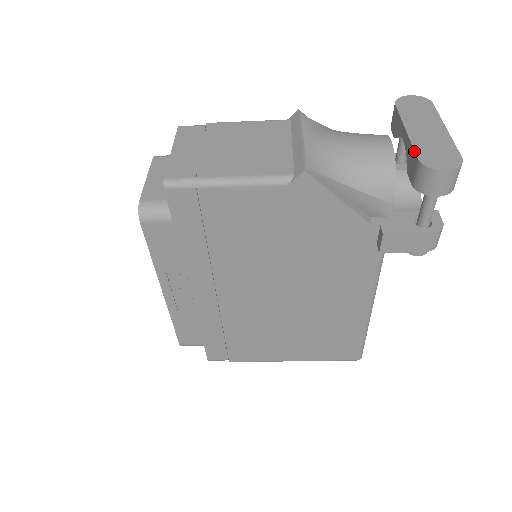
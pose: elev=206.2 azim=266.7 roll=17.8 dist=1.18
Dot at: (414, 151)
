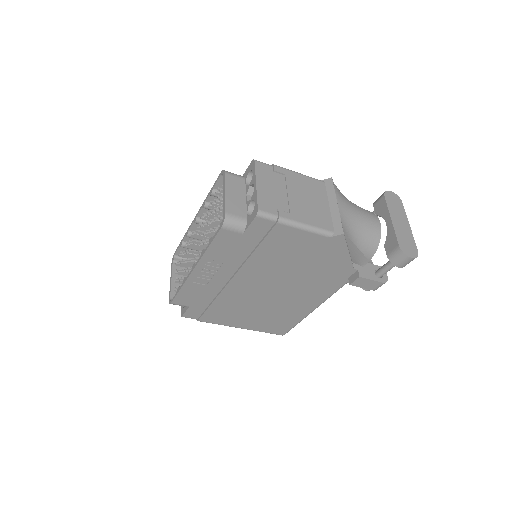
Dot at: (397, 238)
